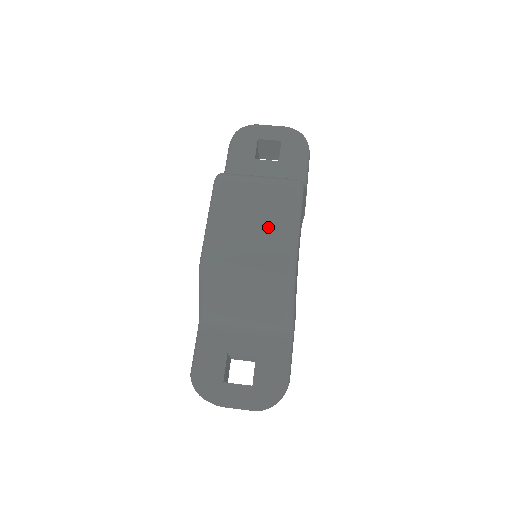
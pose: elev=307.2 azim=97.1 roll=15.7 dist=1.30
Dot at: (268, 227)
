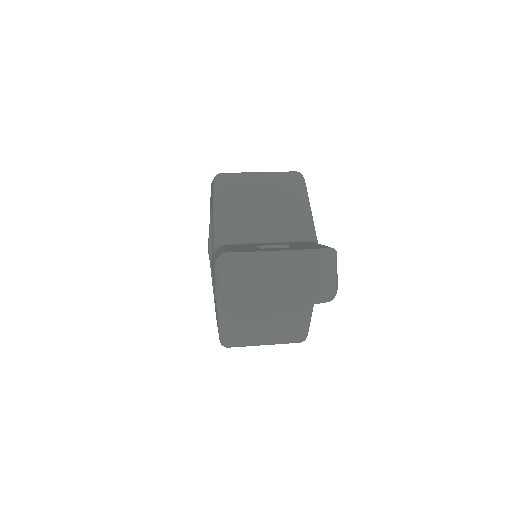
Dot at: occluded
